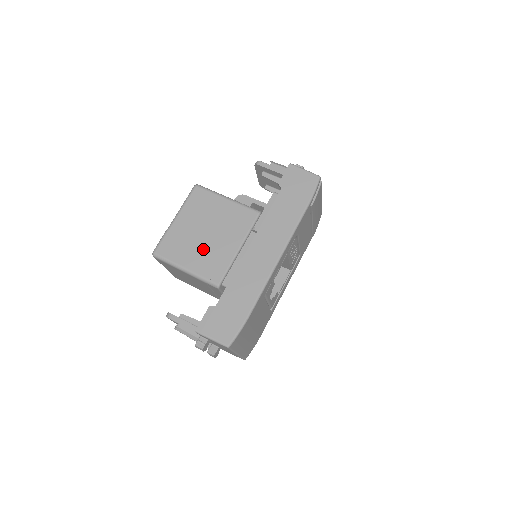
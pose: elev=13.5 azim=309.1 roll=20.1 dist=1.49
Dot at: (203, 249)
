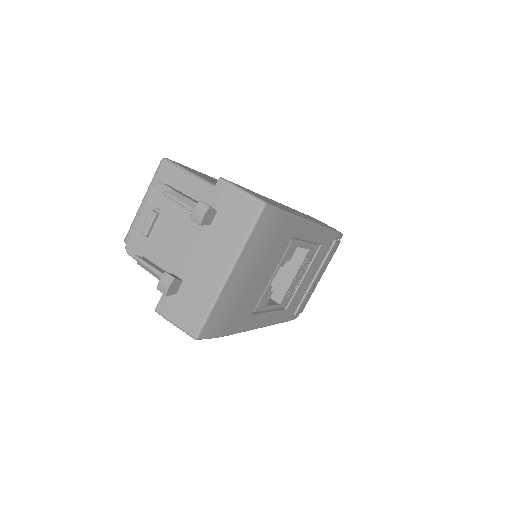
Dot at: occluded
